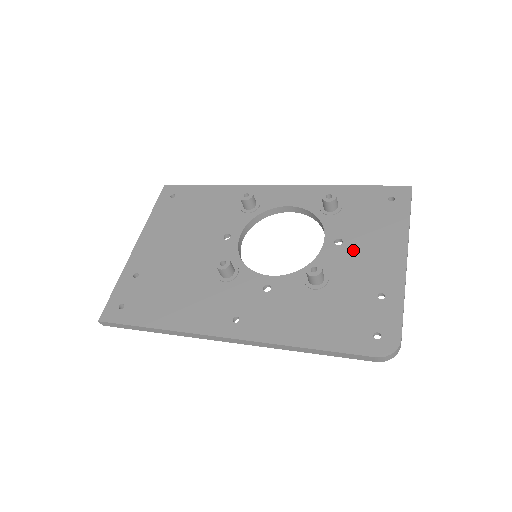
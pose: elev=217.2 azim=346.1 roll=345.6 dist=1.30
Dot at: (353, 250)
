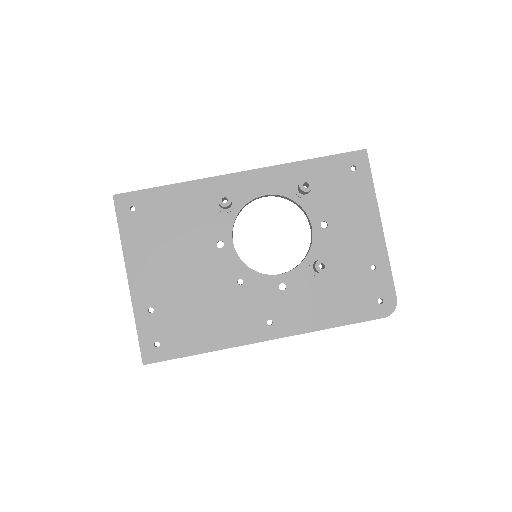
Dot at: (339, 230)
